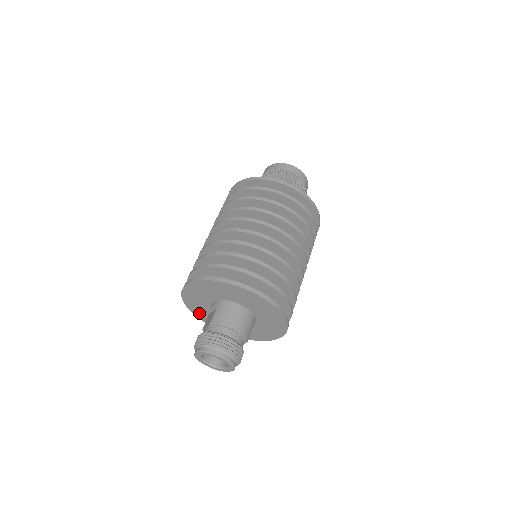
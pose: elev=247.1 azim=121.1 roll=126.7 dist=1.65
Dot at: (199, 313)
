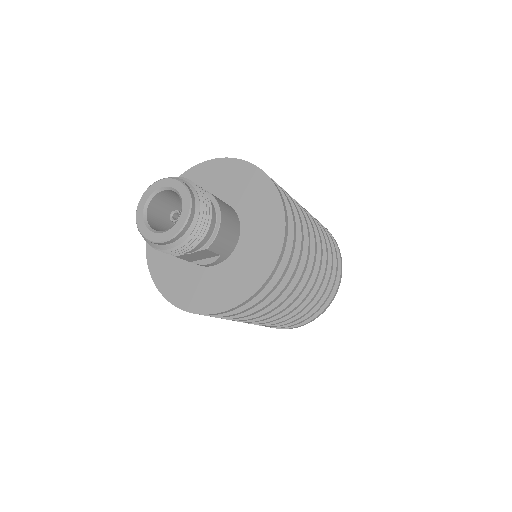
Dot at: occluded
